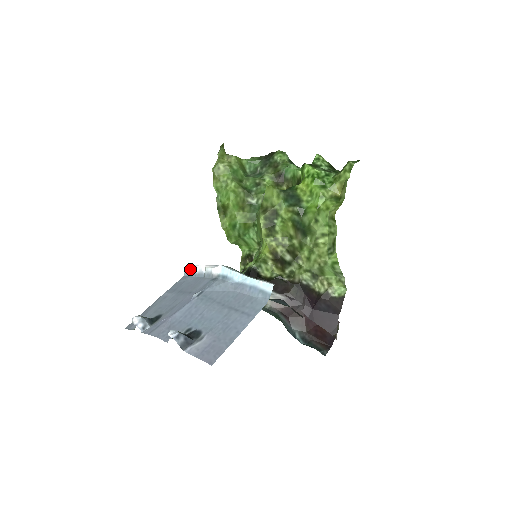
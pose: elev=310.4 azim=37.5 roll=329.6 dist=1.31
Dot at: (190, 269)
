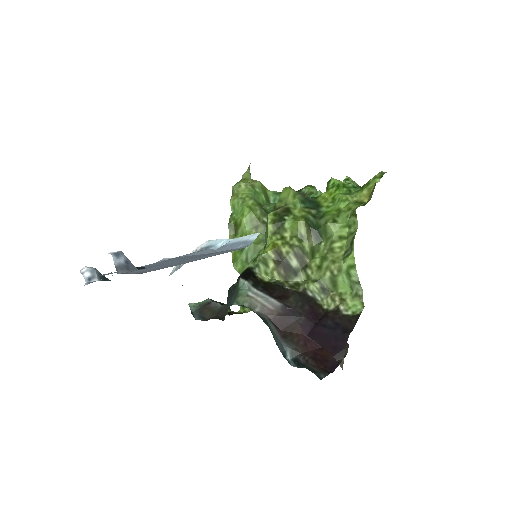
Dot at: (177, 265)
